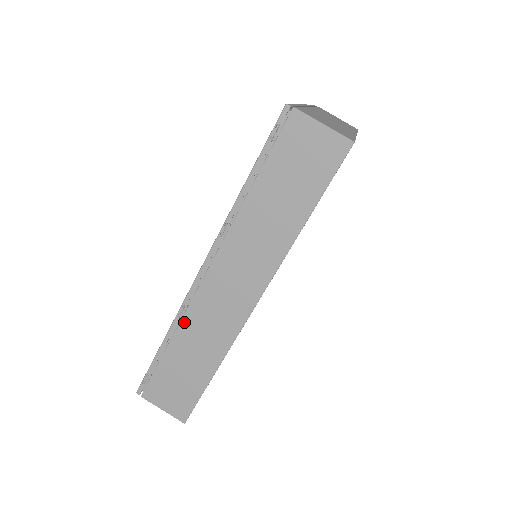
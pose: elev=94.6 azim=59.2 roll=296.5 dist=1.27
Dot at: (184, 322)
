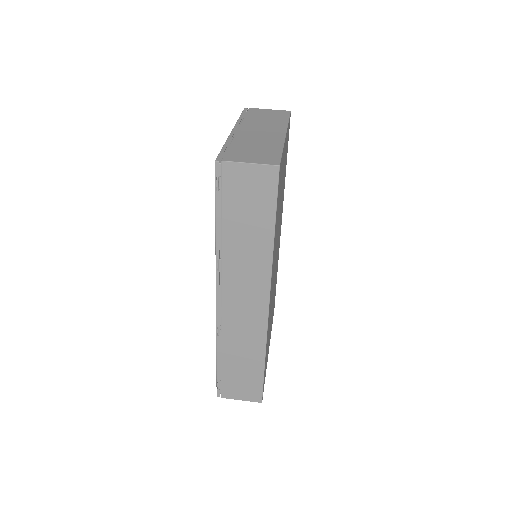
Dot at: (224, 338)
